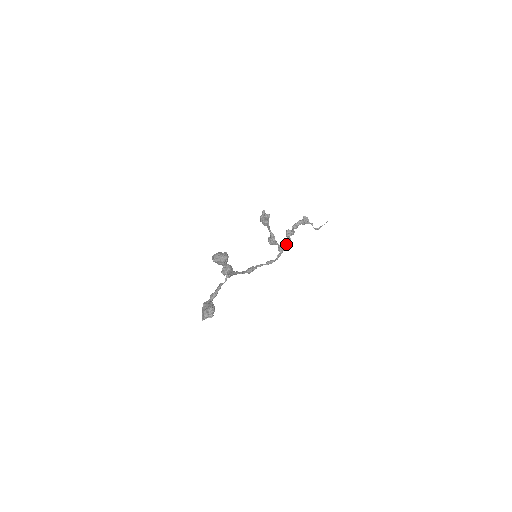
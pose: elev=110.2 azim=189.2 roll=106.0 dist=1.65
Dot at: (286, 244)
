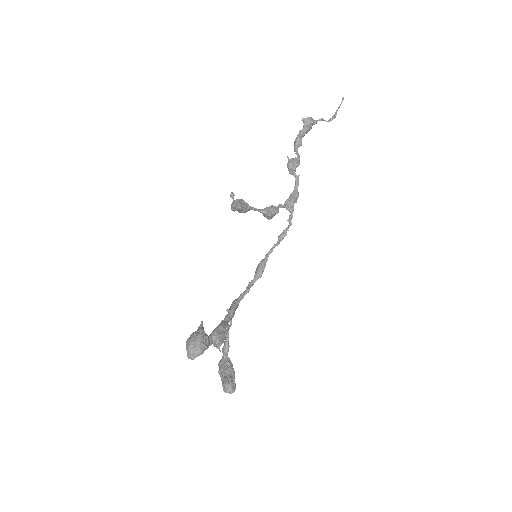
Dot at: (294, 189)
